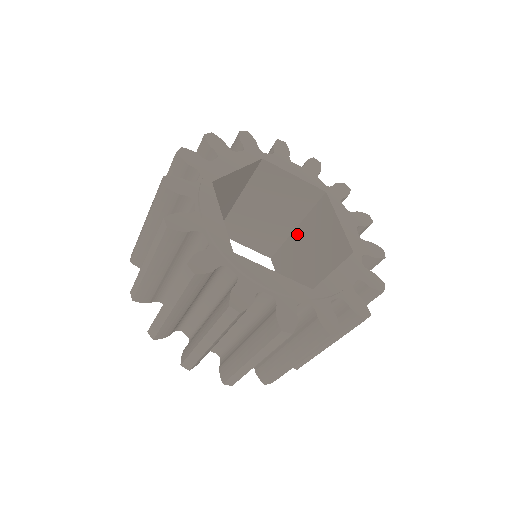
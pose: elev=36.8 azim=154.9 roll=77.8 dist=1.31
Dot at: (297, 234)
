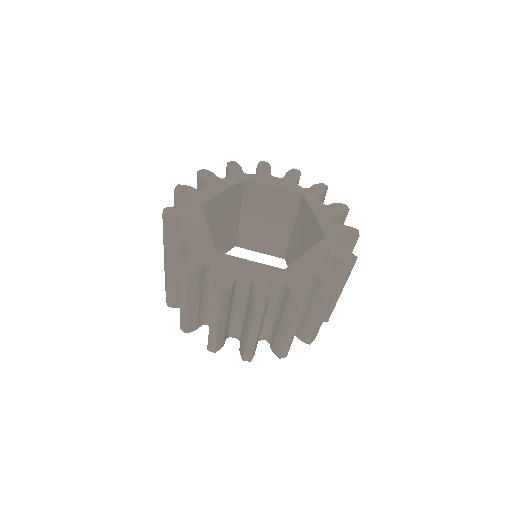
Dot at: (294, 233)
